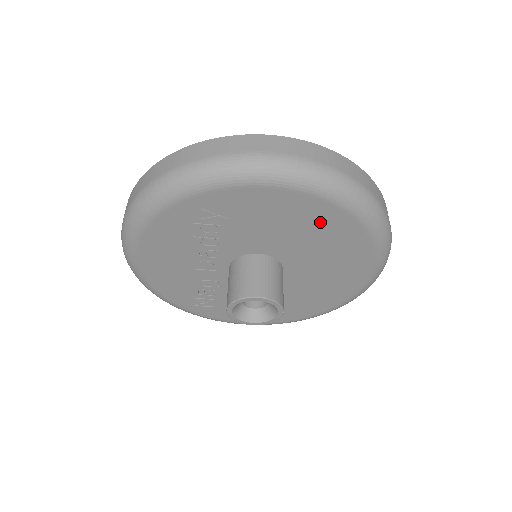
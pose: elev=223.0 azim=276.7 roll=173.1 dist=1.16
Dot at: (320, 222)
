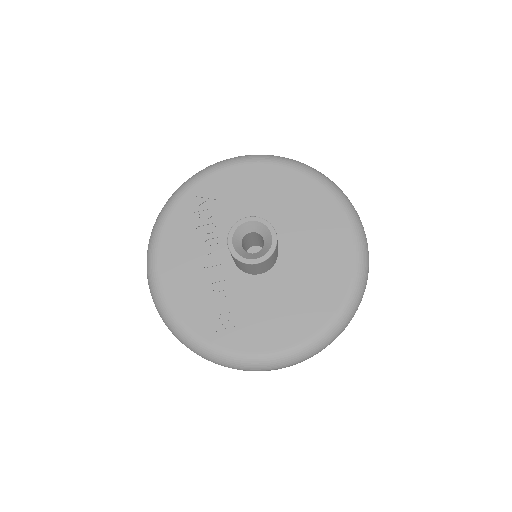
Dot at: (279, 183)
